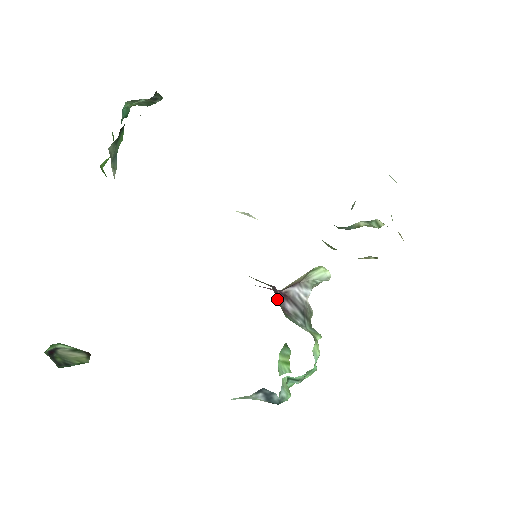
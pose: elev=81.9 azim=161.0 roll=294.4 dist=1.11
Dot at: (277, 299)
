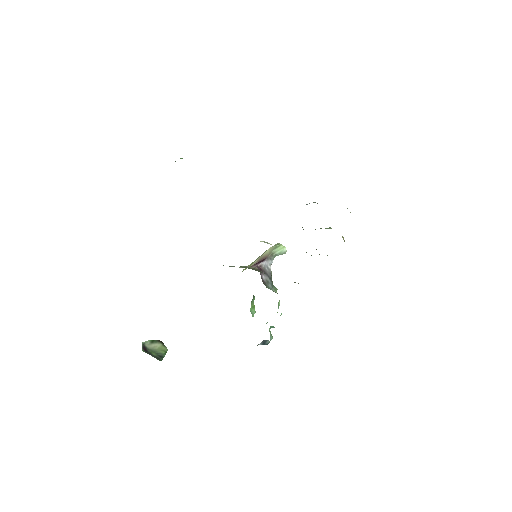
Dot at: occluded
